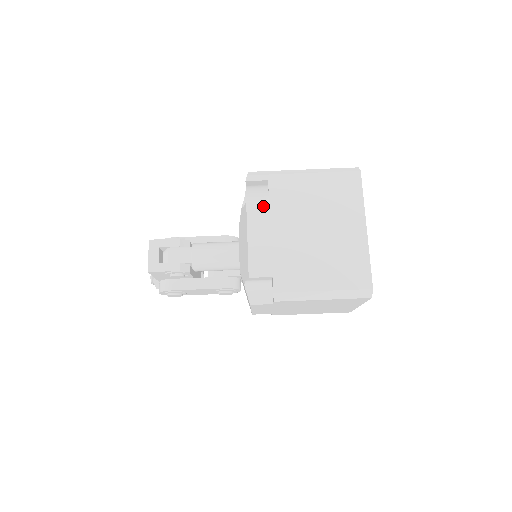
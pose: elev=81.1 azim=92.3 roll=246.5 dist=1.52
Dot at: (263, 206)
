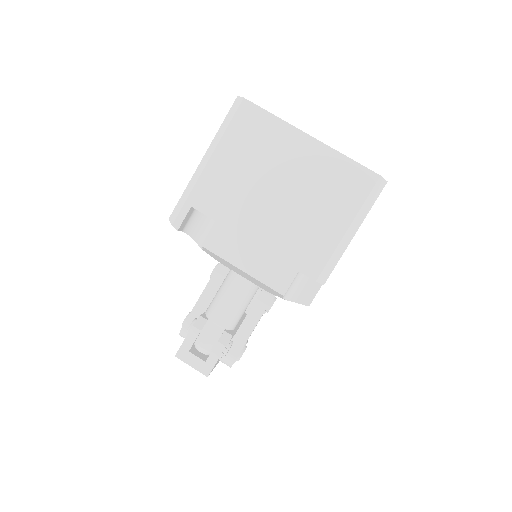
Dot at: (216, 231)
